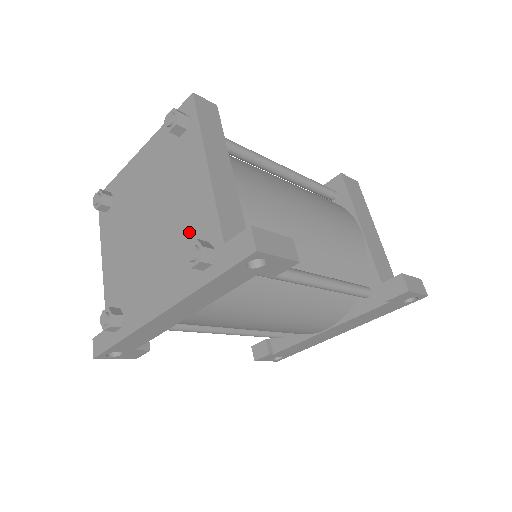
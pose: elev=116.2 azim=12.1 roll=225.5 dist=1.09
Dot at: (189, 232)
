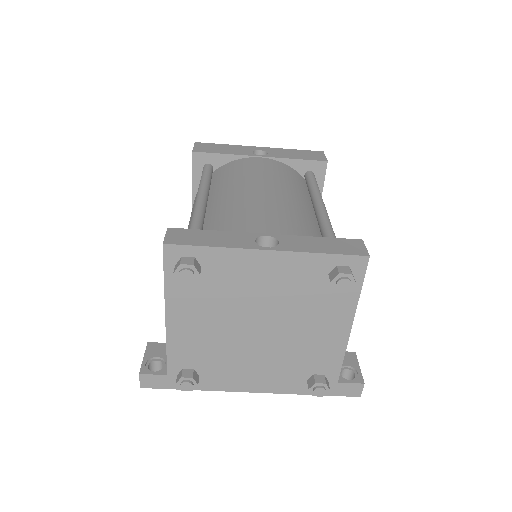
Dot at: (308, 360)
